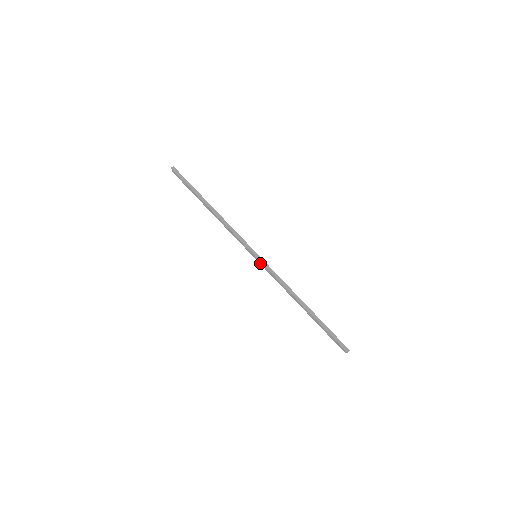
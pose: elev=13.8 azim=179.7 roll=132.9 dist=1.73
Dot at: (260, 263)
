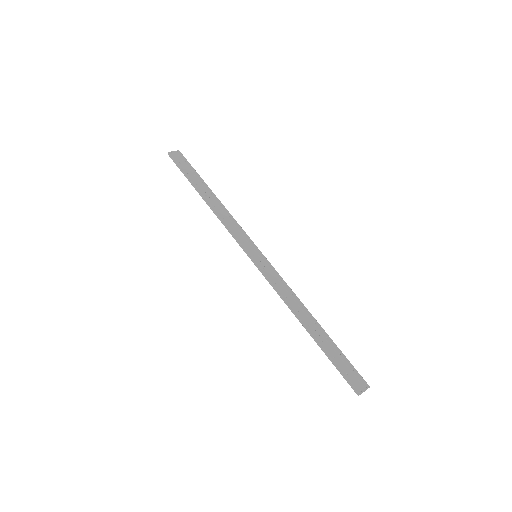
Dot at: (263, 264)
